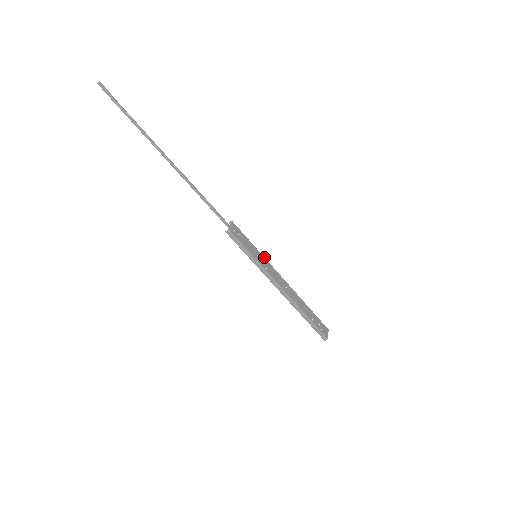
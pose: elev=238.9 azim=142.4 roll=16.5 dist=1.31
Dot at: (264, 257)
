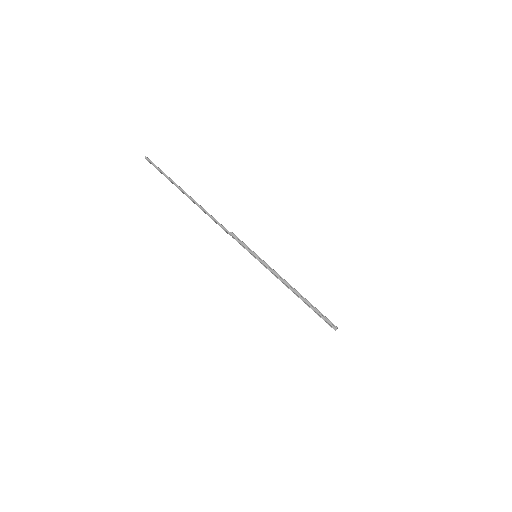
Dot at: occluded
